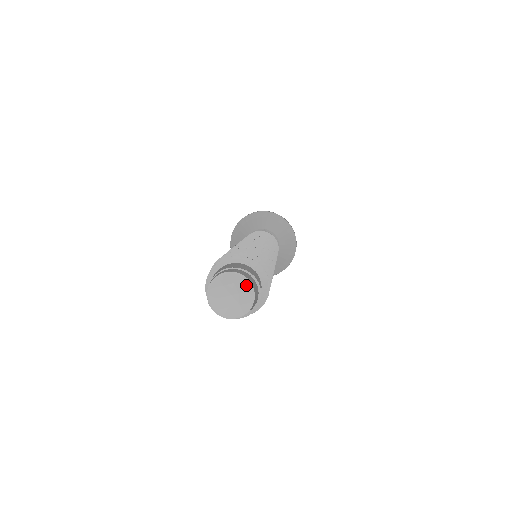
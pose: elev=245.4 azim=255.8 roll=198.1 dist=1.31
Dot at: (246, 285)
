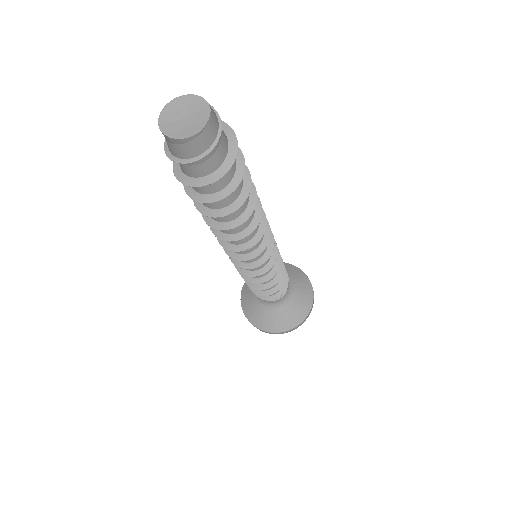
Dot at: (201, 104)
